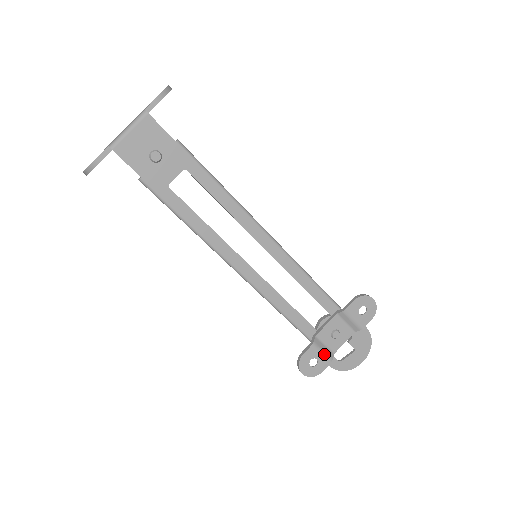
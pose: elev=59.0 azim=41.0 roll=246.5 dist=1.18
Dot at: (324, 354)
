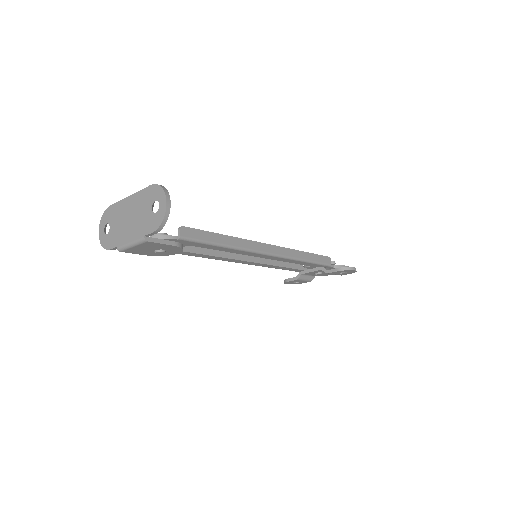
Dot at: (306, 280)
